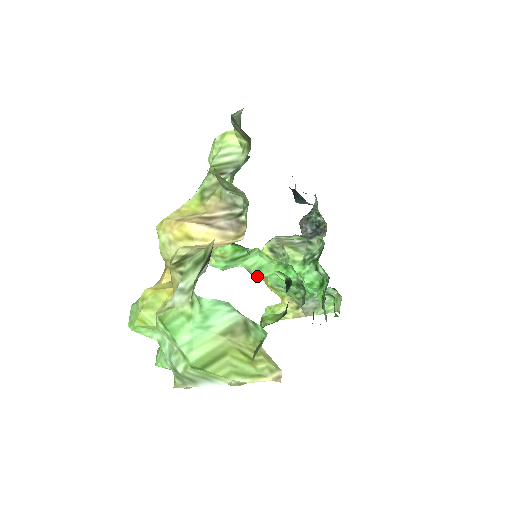
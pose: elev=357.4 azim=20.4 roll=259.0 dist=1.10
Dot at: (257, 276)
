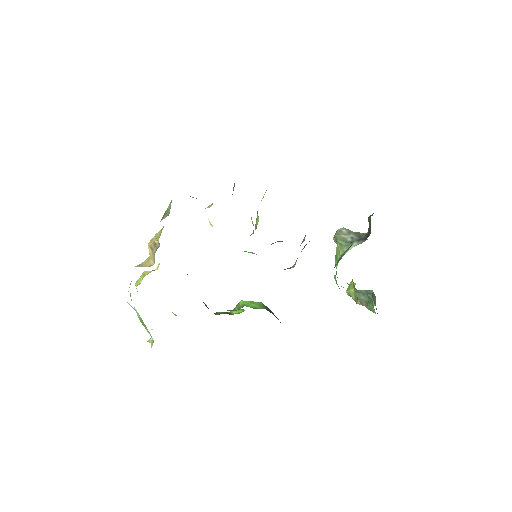
Dot at: occluded
